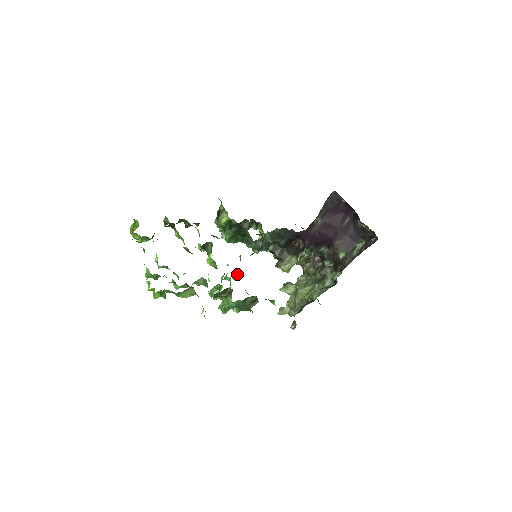
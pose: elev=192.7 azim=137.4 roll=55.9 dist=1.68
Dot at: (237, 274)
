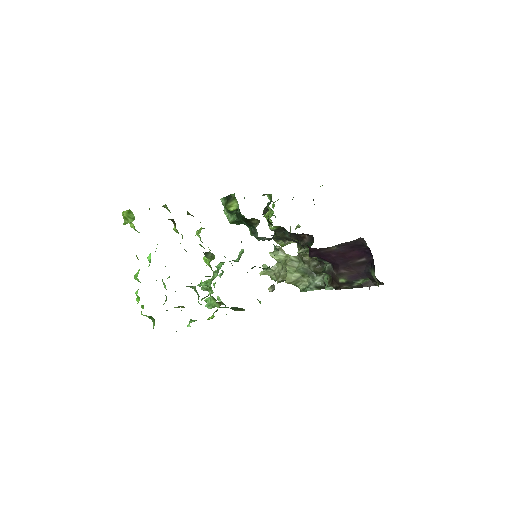
Dot at: occluded
